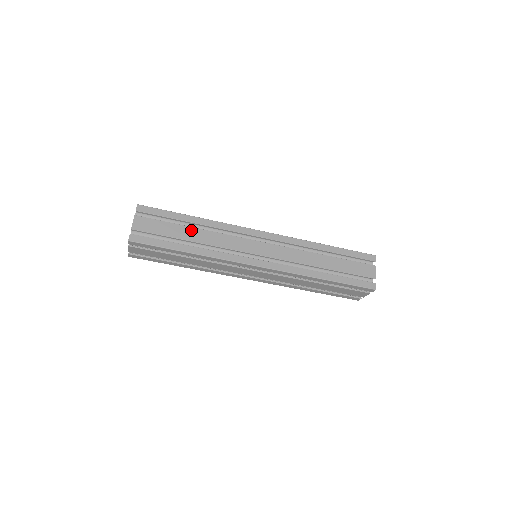
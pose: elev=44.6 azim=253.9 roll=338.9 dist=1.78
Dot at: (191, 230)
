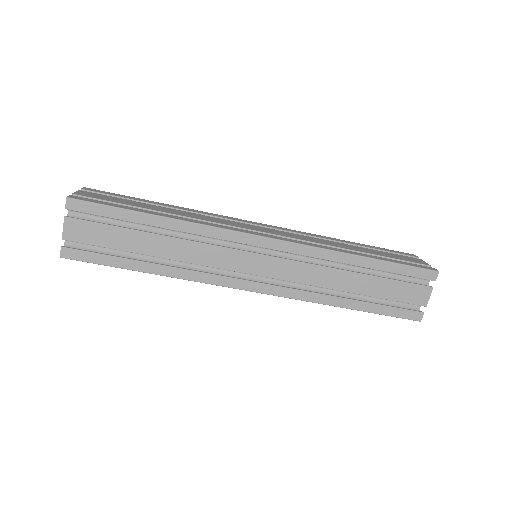
Dot at: (160, 207)
